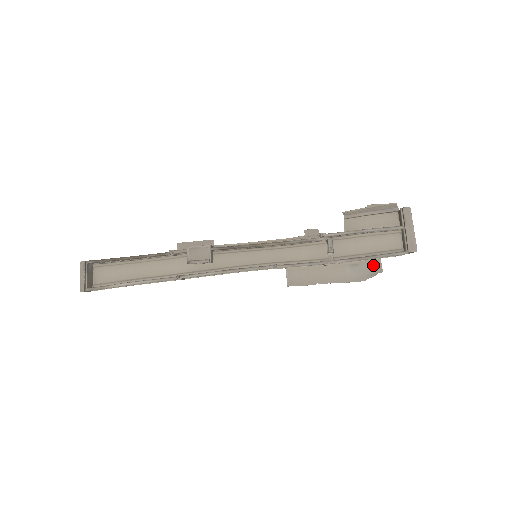
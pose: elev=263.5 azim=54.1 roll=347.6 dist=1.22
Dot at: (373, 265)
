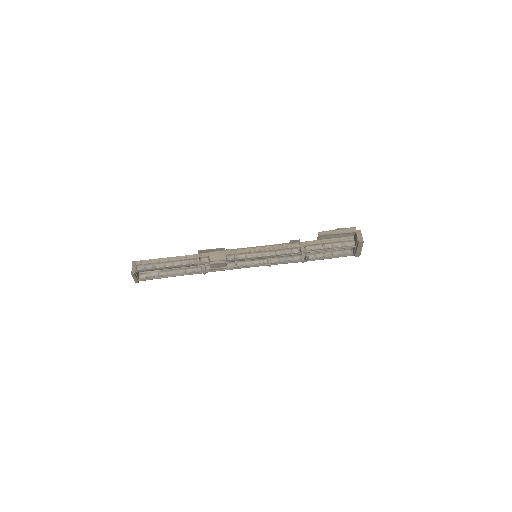
Dot at: occluded
